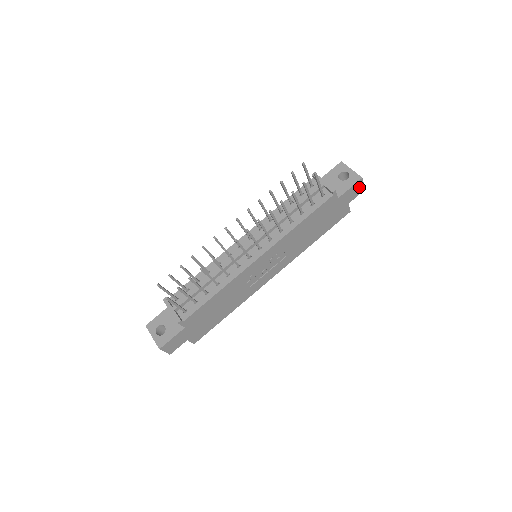
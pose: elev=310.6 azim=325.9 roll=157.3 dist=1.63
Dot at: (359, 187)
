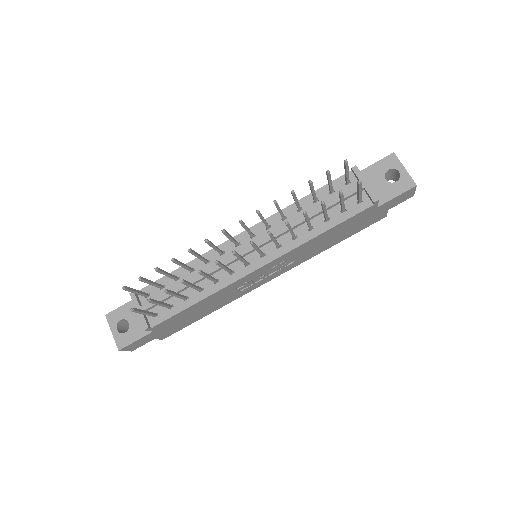
Dot at: (408, 194)
